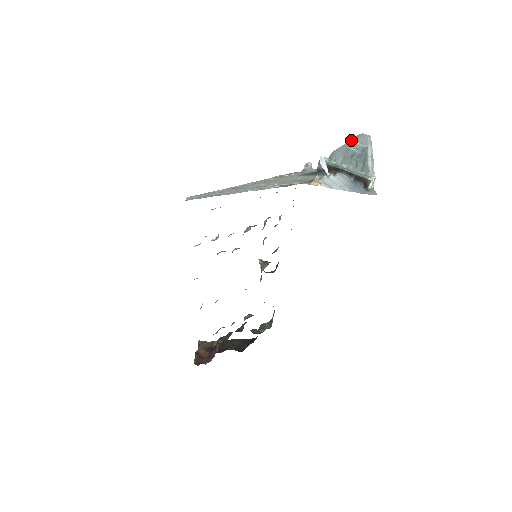
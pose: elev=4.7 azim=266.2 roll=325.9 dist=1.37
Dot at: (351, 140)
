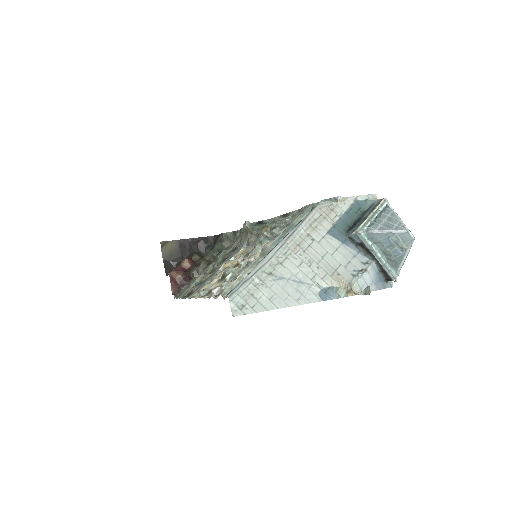
Dot at: (396, 233)
